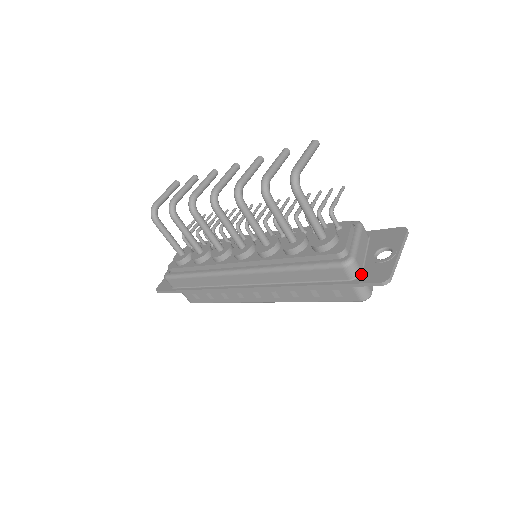
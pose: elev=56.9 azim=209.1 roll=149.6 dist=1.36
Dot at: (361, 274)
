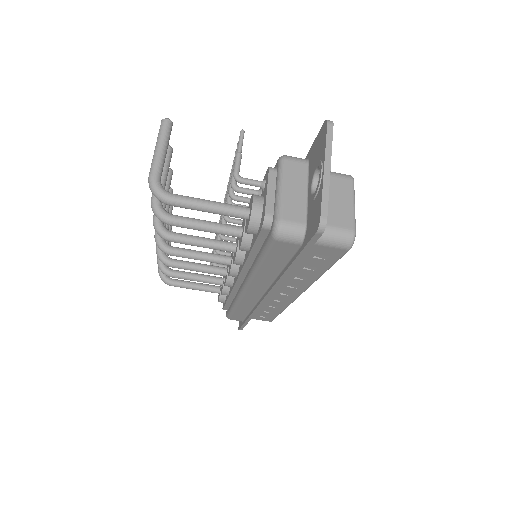
Dot at: (306, 229)
